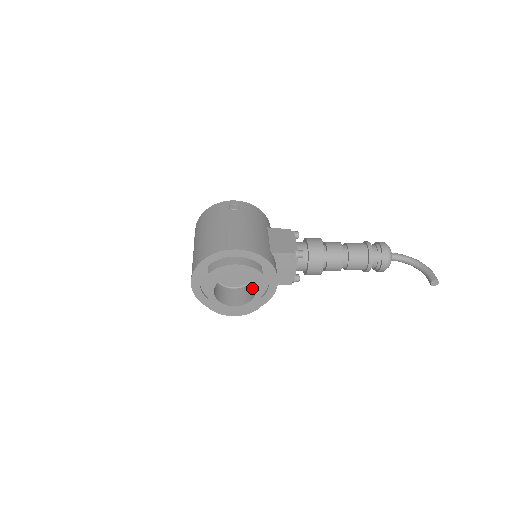
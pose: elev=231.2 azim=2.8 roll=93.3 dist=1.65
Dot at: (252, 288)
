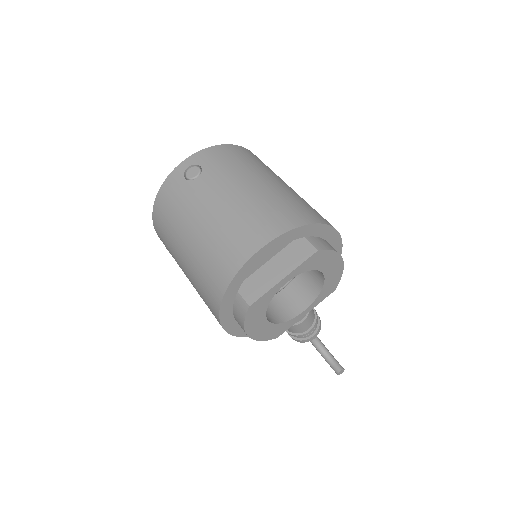
Dot at: (279, 302)
